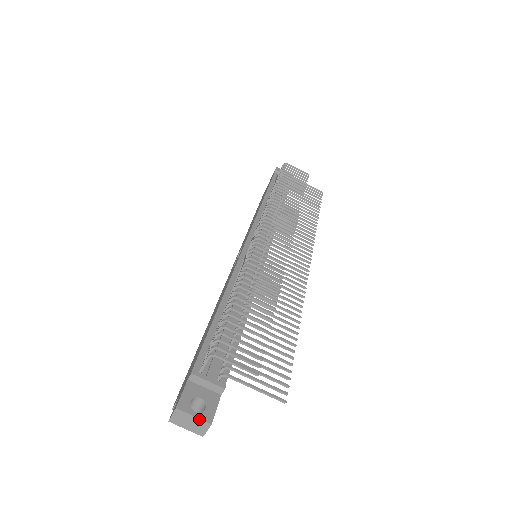
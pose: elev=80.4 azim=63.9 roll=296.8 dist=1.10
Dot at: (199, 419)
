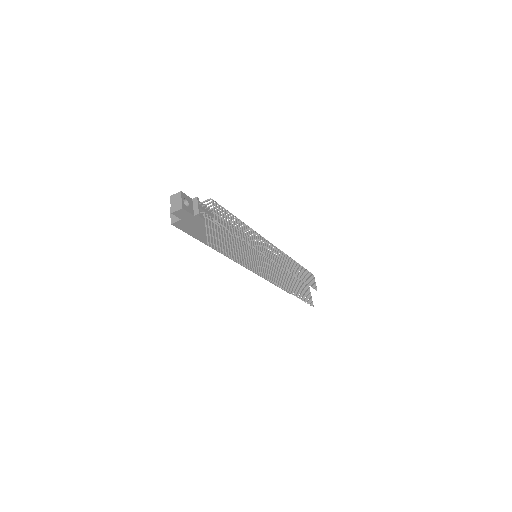
Dot at: (182, 202)
